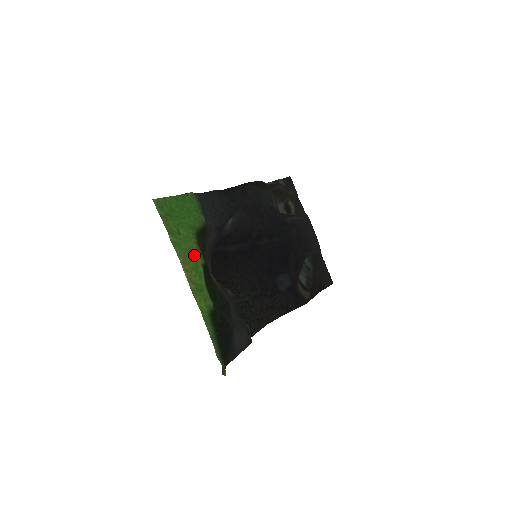
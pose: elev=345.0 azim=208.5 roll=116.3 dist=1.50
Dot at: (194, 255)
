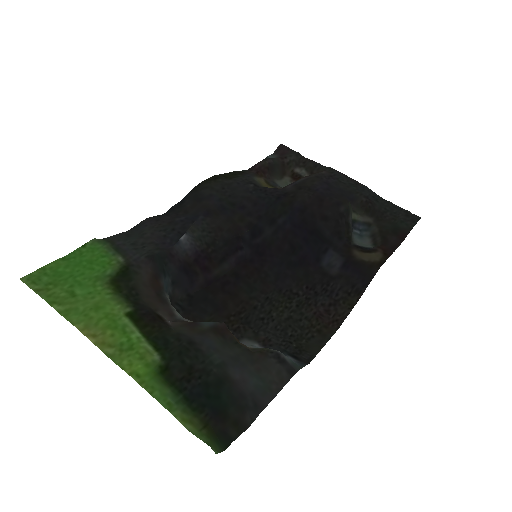
Dot at: (106, 309)
